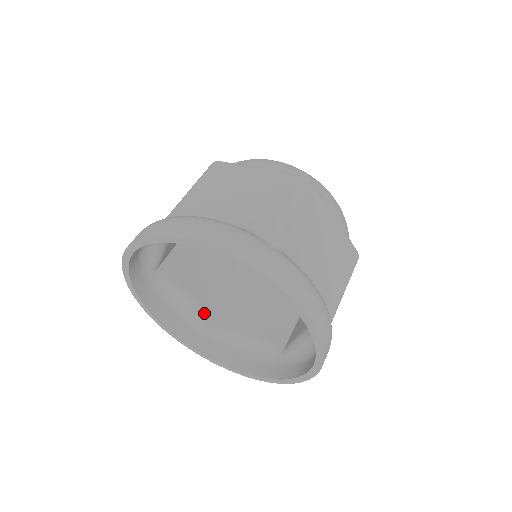
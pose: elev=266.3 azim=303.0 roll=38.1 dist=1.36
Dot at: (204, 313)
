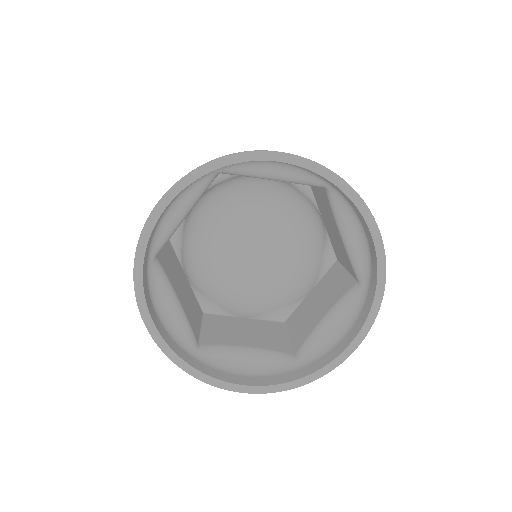
Dot at: (279, 352)
